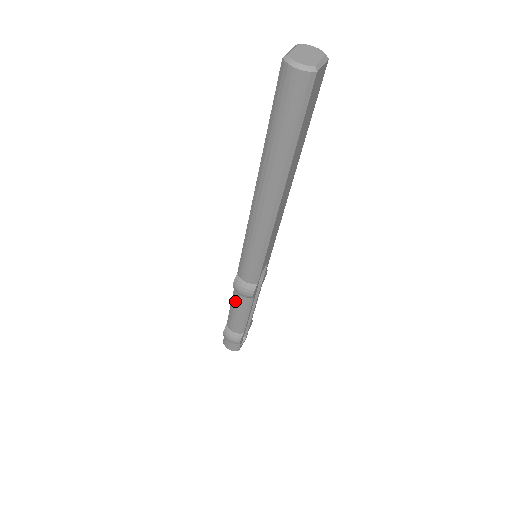
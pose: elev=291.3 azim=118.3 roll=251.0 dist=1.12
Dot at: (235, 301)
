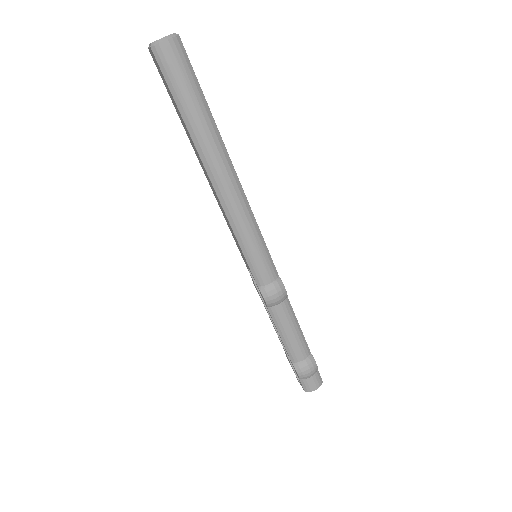
Dot at: (279, 319)
